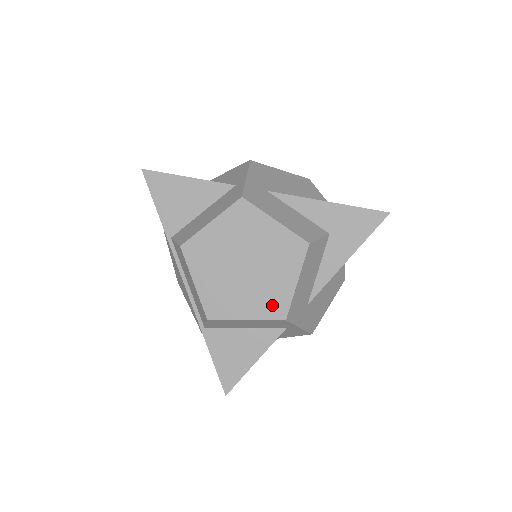
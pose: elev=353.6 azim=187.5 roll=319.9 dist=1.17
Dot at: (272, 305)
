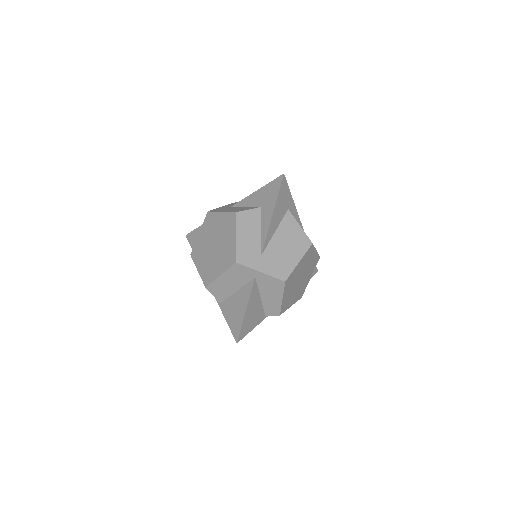
Dot at: (229, 258)
